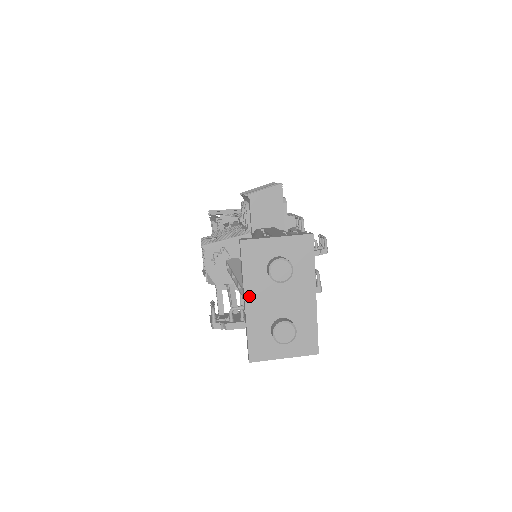
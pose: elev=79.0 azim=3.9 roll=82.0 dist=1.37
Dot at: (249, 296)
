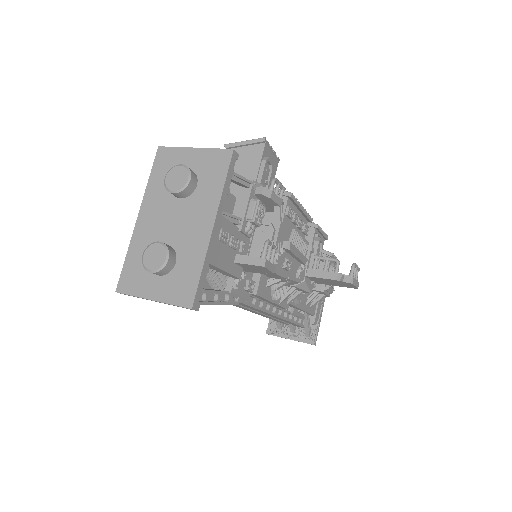
Dot at: (144, 210)
